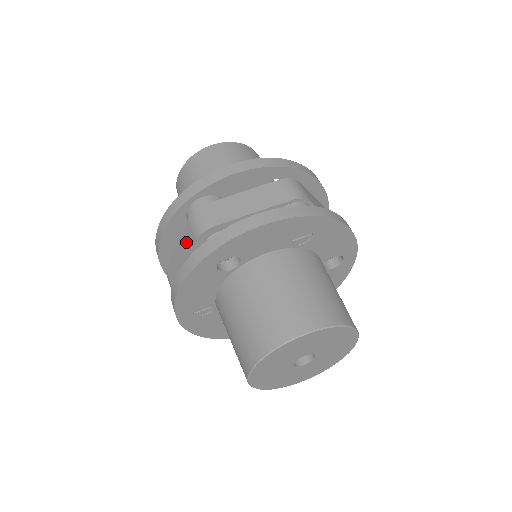
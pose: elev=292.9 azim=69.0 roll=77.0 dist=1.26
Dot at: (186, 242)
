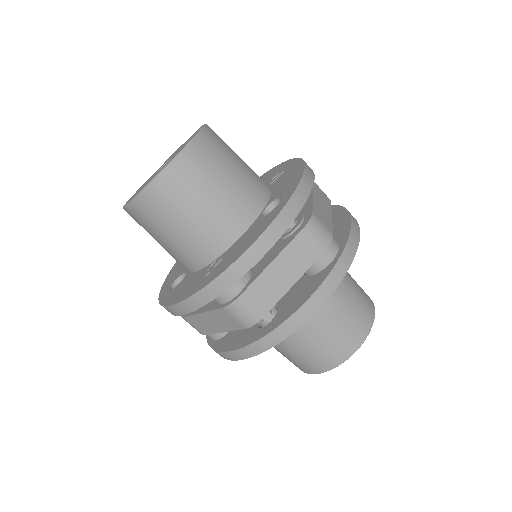
Dot at: (223, 321)
